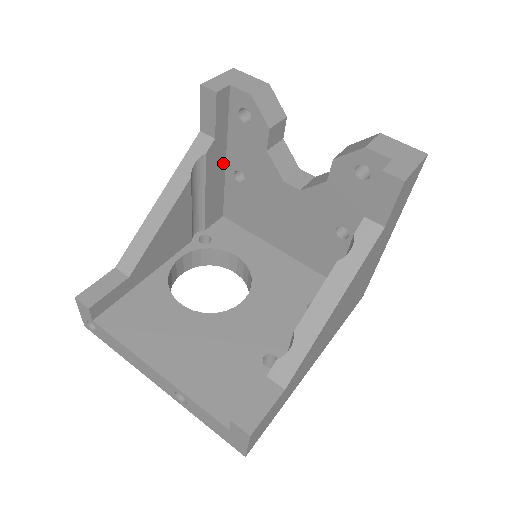
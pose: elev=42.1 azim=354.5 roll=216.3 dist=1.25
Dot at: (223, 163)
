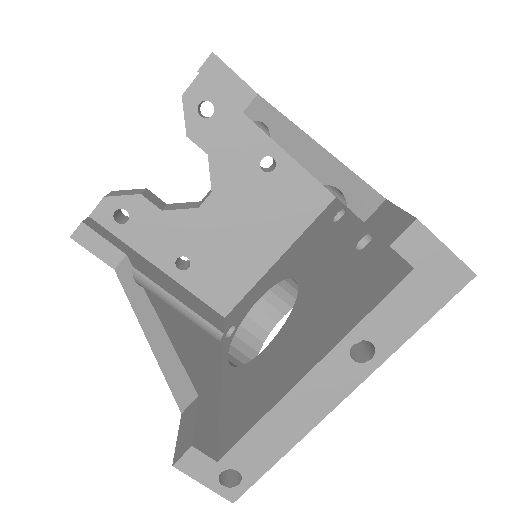
Dot at: (162, 273)
